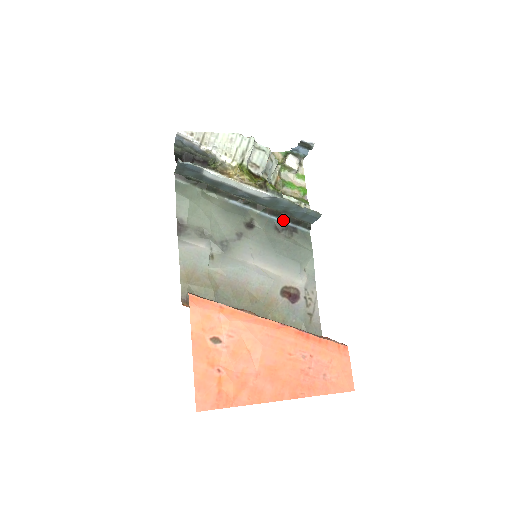
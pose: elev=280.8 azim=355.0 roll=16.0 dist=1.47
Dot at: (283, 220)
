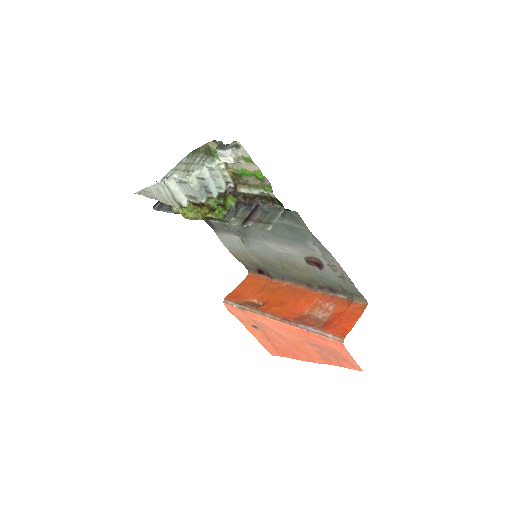
Dot at: occluded
